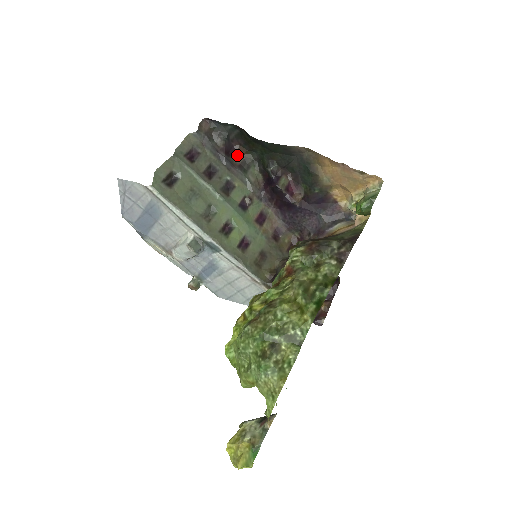
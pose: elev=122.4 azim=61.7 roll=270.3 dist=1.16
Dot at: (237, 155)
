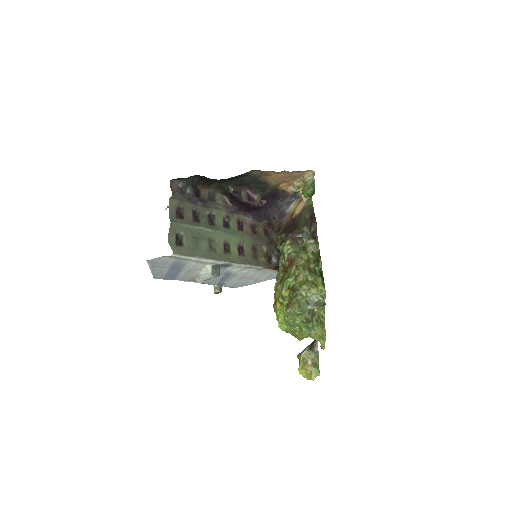
Dot at: (203, 192)
